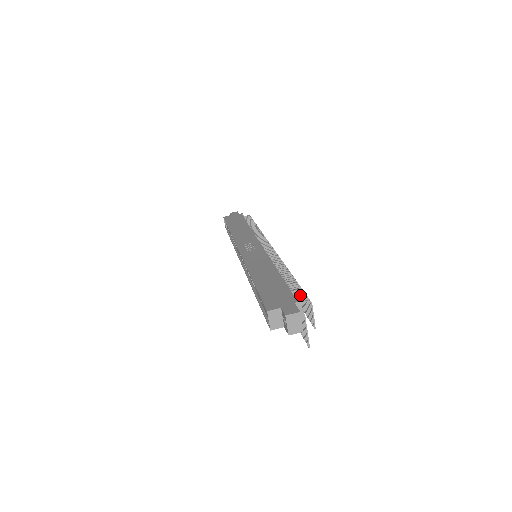
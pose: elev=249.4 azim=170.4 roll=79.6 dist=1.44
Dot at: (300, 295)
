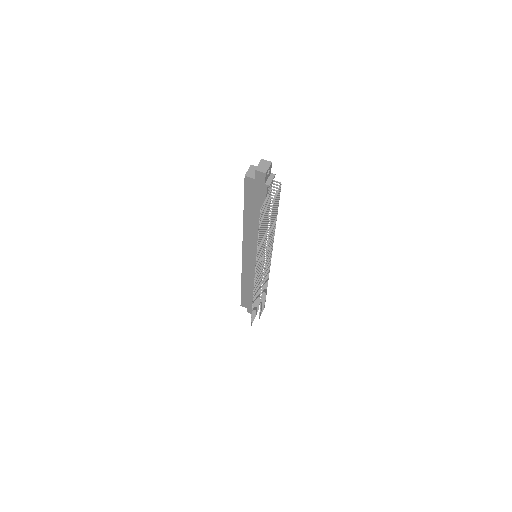
Dot at: (275, 213)
